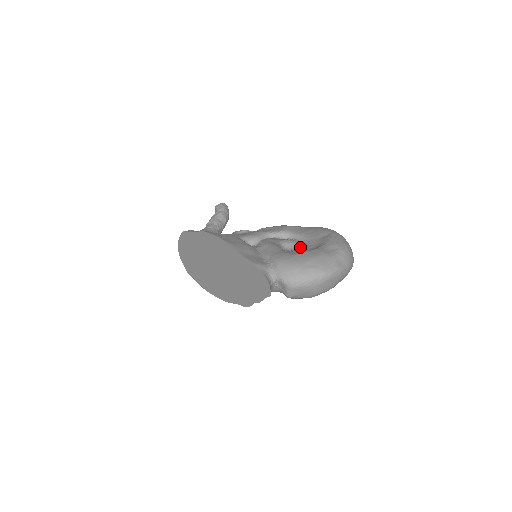
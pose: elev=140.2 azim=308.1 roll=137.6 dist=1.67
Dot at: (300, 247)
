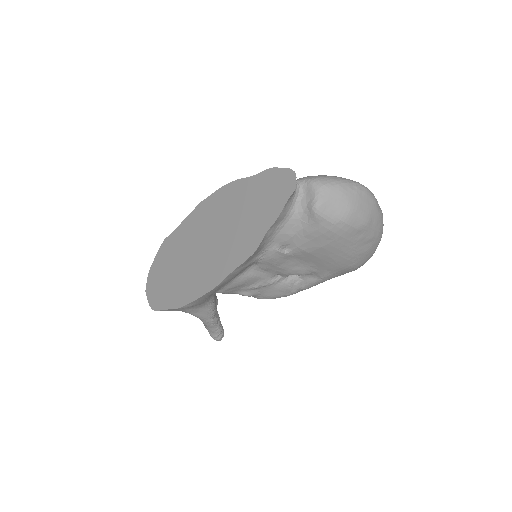
Dot at: occluded
